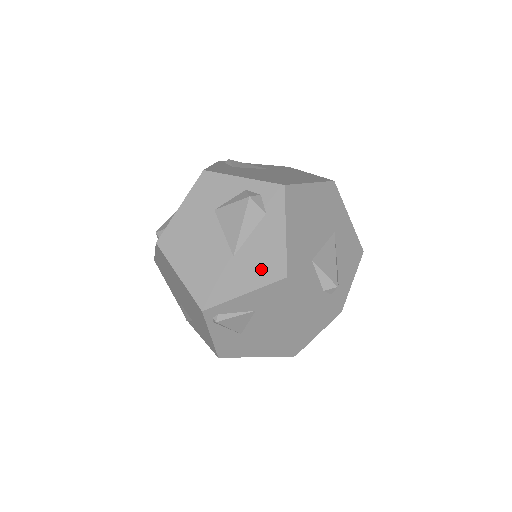
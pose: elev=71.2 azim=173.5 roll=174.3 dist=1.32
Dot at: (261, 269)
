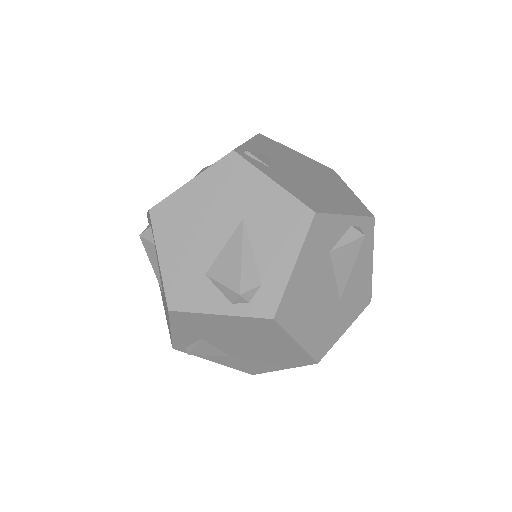
Dot at: occluded
